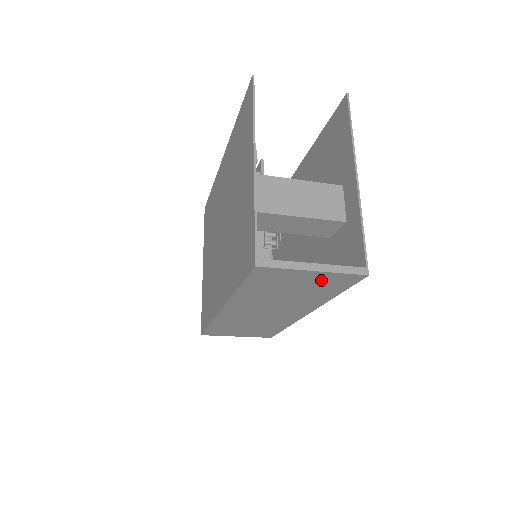
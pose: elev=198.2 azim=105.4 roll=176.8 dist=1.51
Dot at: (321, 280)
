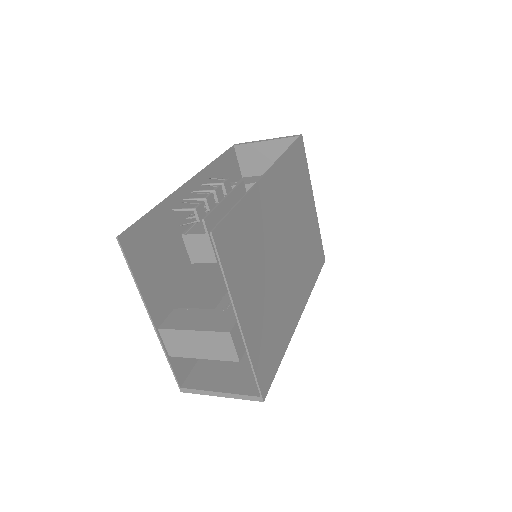
Dot at: occluded
